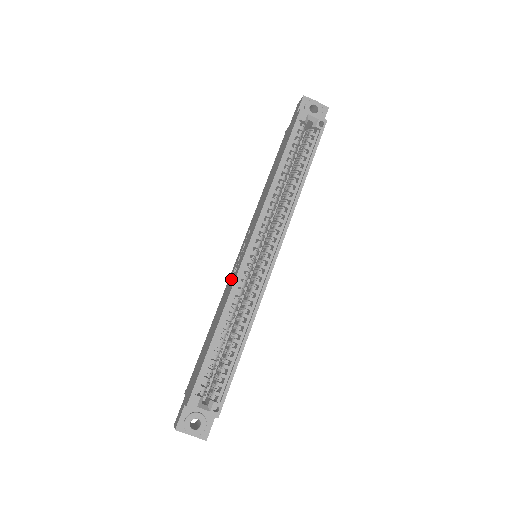
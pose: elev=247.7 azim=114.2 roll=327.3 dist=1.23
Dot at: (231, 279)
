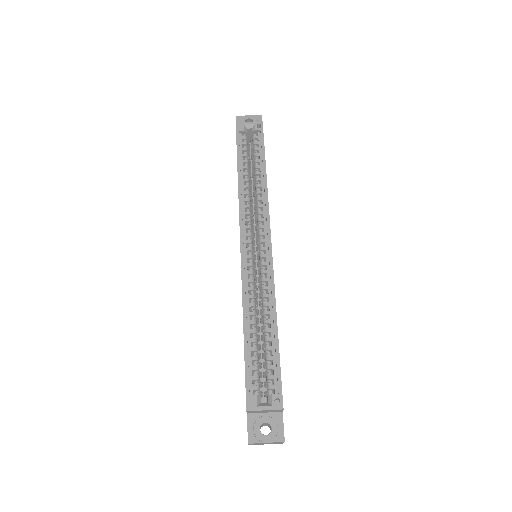
Dot at: occluded
